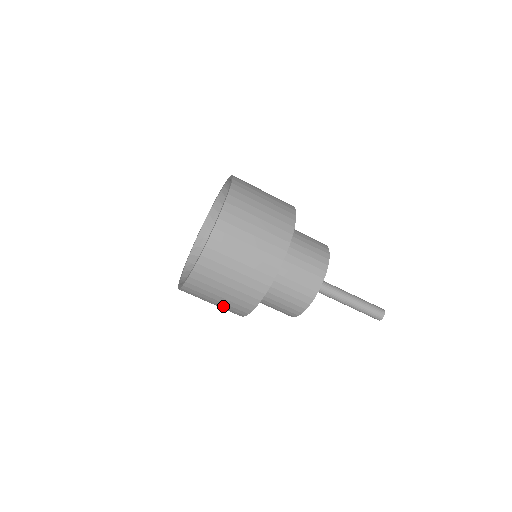
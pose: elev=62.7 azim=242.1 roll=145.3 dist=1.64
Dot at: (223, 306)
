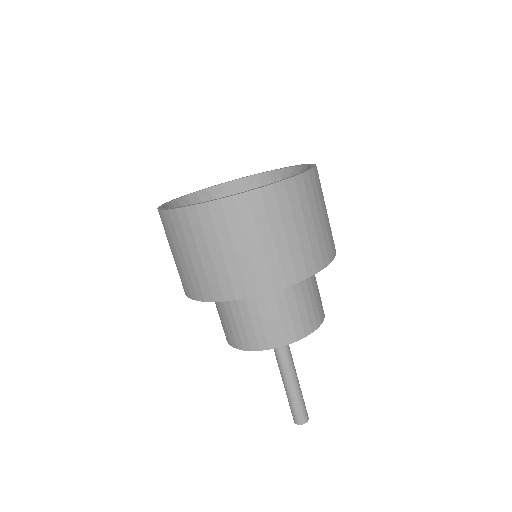
Dot at: (182, 268)
